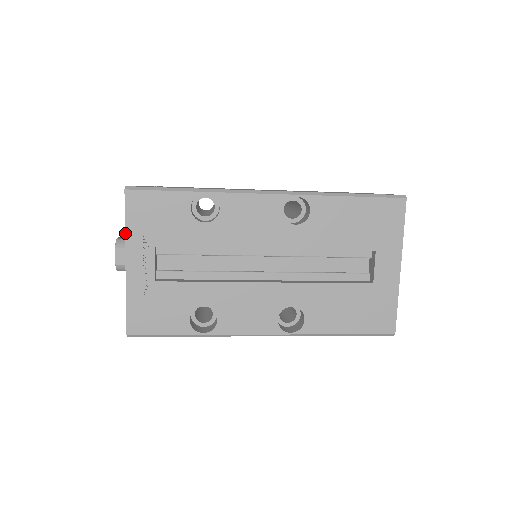
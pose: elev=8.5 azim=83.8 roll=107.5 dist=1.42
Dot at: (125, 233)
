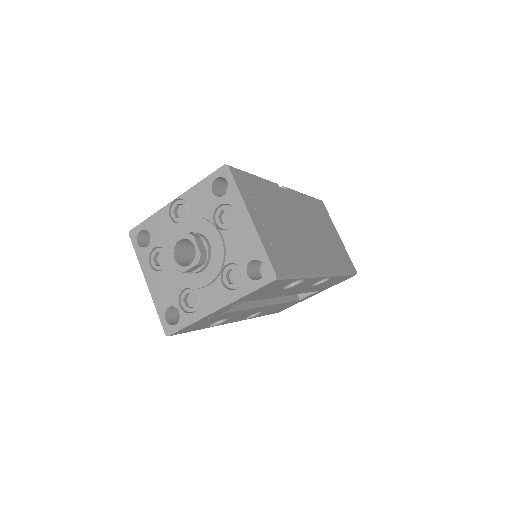
Dot at: (241, 298)
